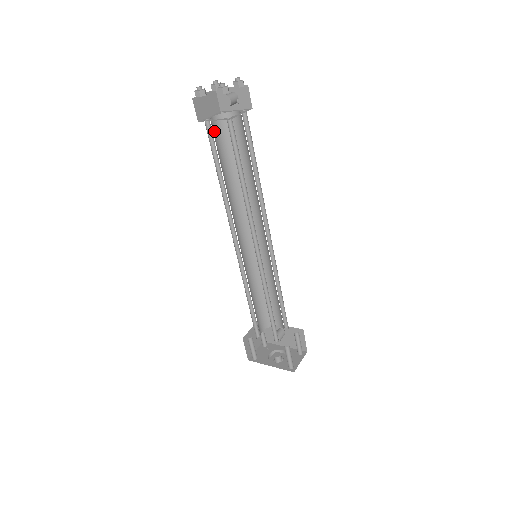
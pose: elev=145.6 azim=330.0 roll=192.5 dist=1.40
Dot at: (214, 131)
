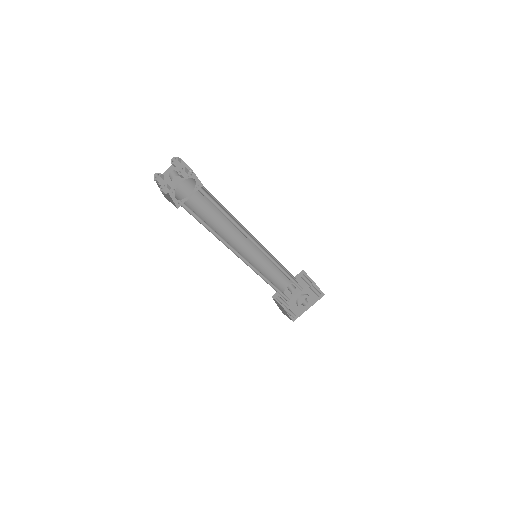
Dot at: occluded
